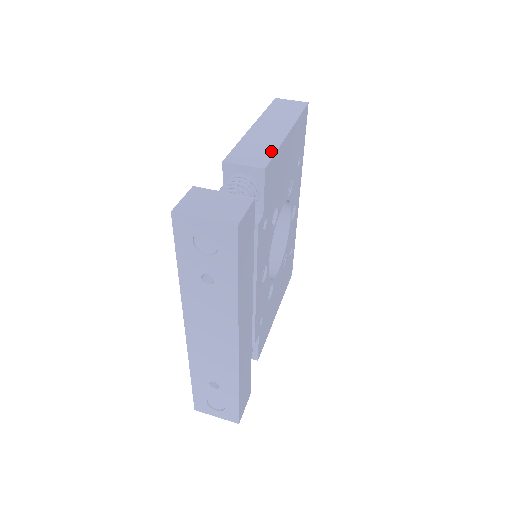
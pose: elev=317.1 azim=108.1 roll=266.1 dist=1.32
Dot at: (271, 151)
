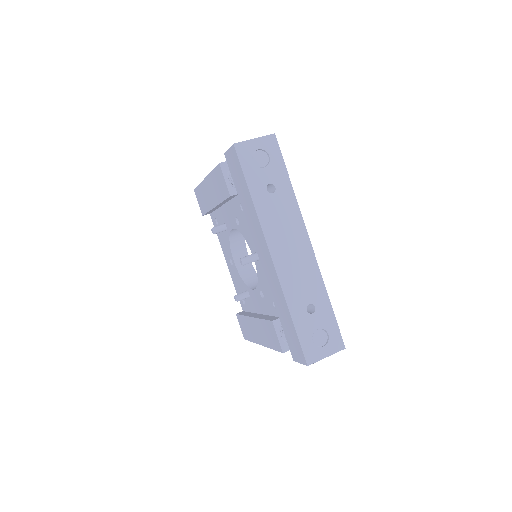
Dot at: occluded
